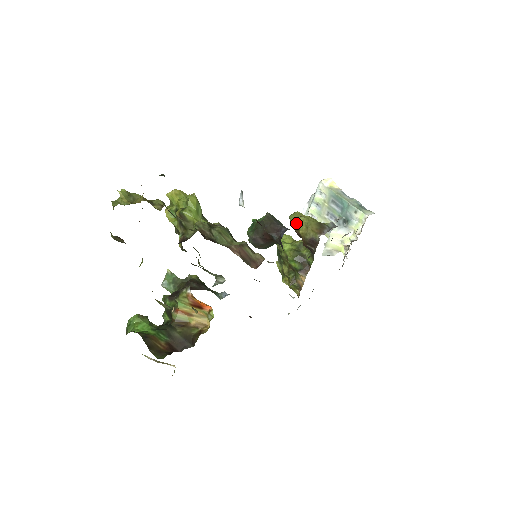
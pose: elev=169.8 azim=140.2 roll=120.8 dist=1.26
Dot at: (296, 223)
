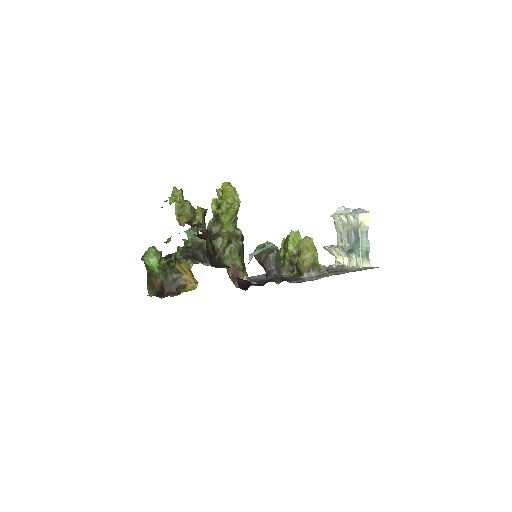
Dot at: (280, 282)
